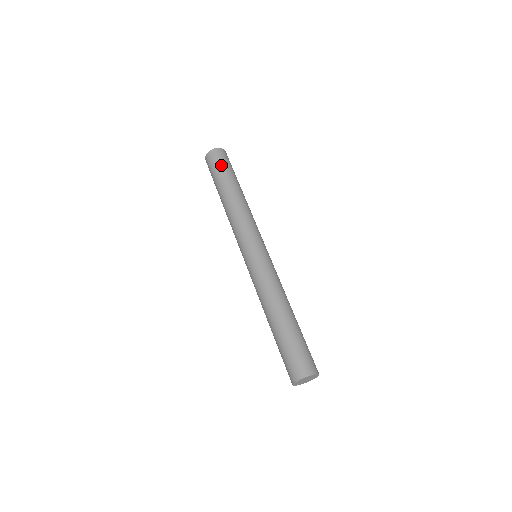
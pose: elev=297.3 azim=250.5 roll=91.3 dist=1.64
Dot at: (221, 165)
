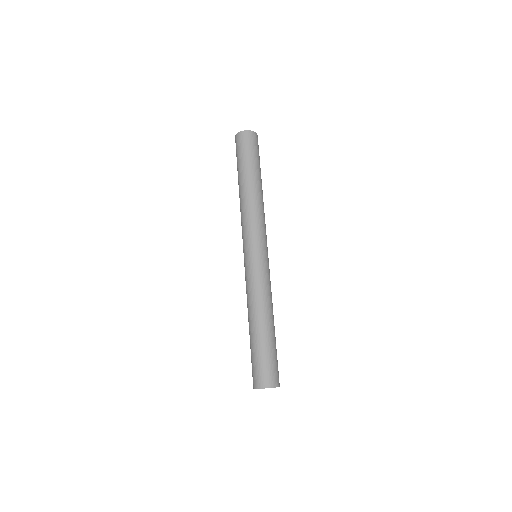
Dot at: (248, 151)
